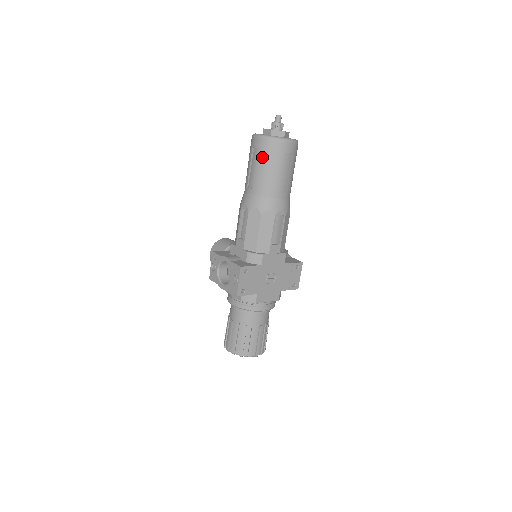
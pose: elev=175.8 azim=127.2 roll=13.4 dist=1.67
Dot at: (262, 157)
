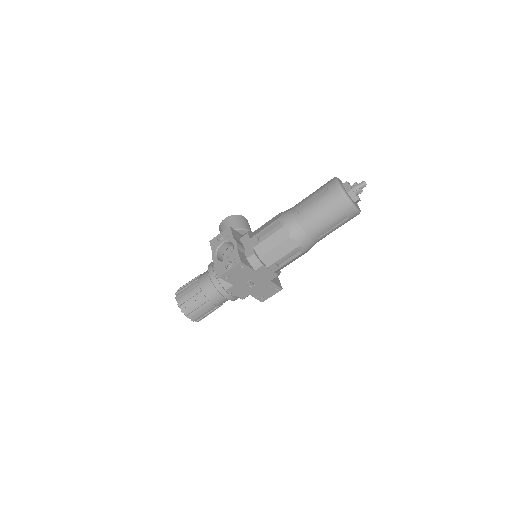
Dot at: (327, 202)
